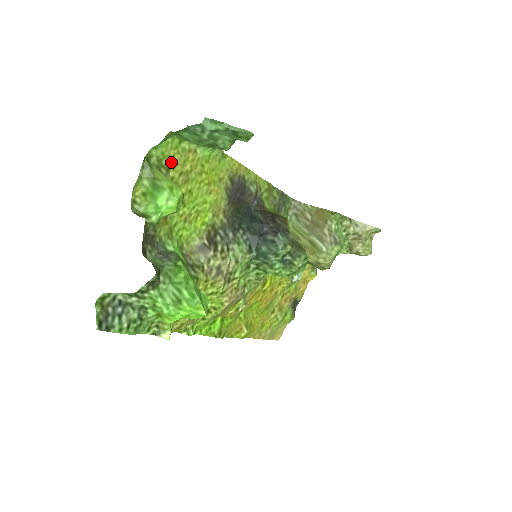
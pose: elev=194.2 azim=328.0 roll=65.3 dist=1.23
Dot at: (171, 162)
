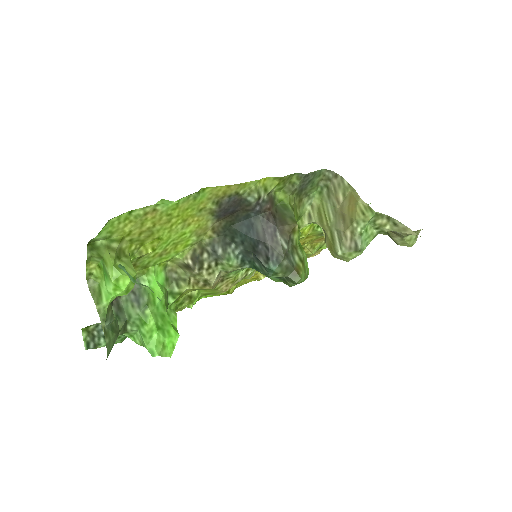
Dot at: (124, 231)
